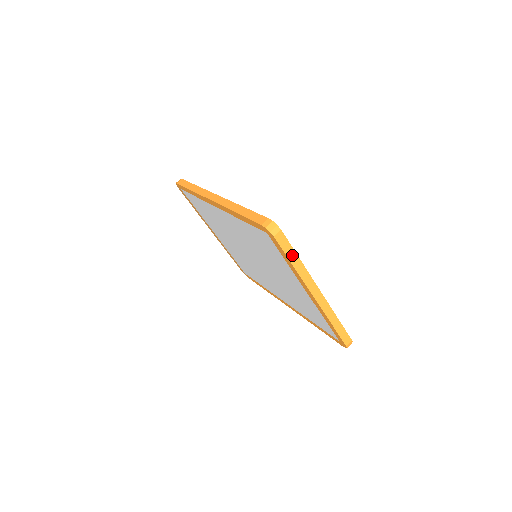
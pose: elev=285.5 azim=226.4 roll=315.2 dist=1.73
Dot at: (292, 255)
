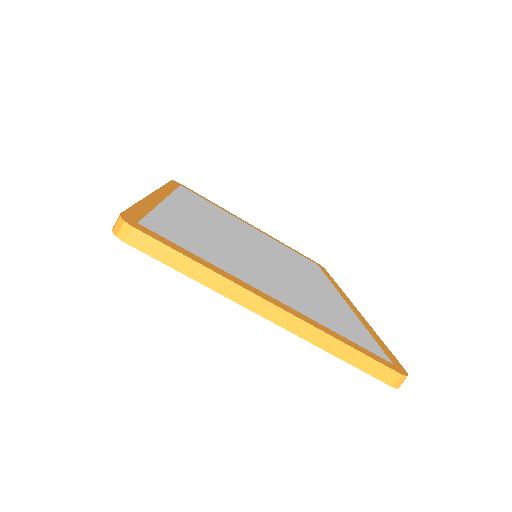
Dot at: (179, 261)
